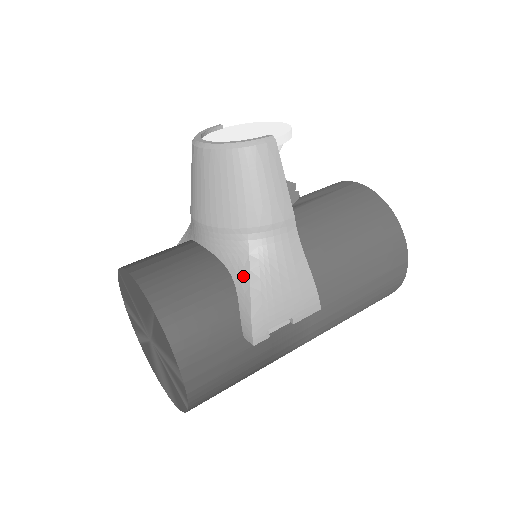
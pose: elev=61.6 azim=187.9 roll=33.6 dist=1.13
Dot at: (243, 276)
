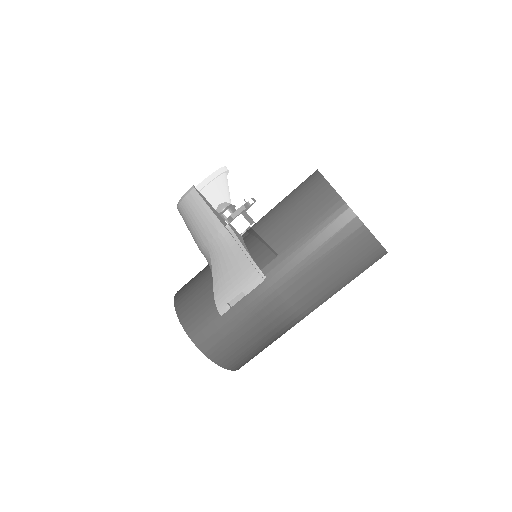
Dot at: (212, 274)
